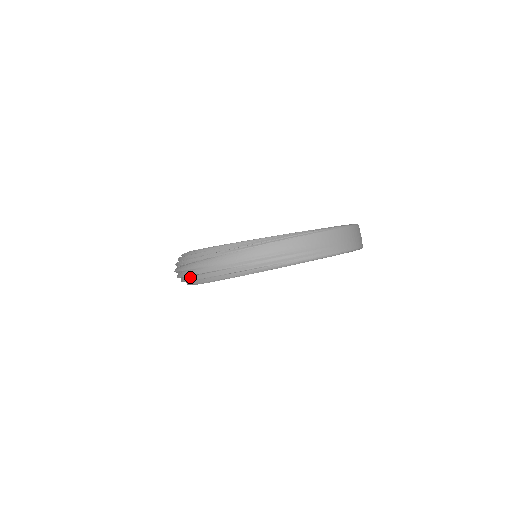
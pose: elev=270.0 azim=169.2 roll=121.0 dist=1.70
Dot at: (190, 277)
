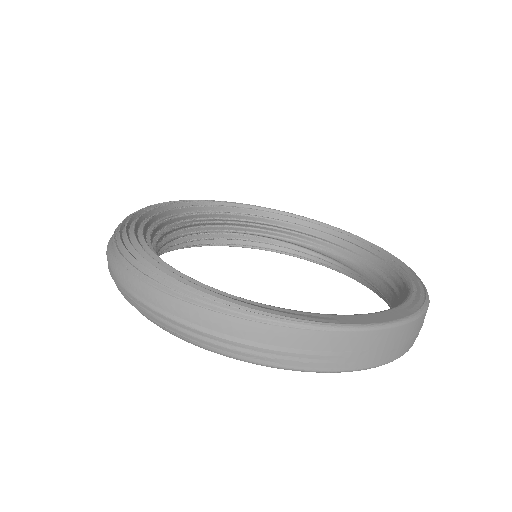
Dot at: occluded
